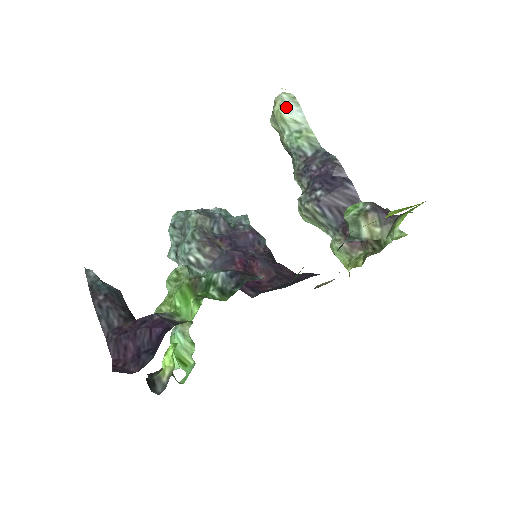
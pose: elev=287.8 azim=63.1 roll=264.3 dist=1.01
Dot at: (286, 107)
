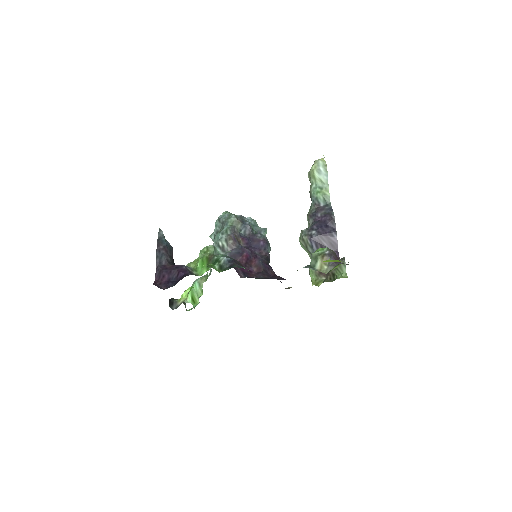
Dot at: (318, 170)
